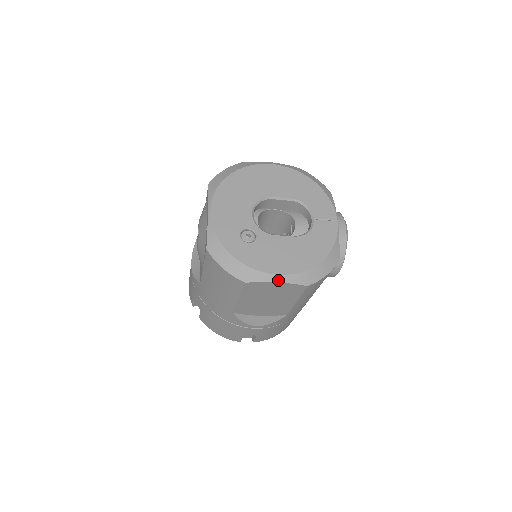
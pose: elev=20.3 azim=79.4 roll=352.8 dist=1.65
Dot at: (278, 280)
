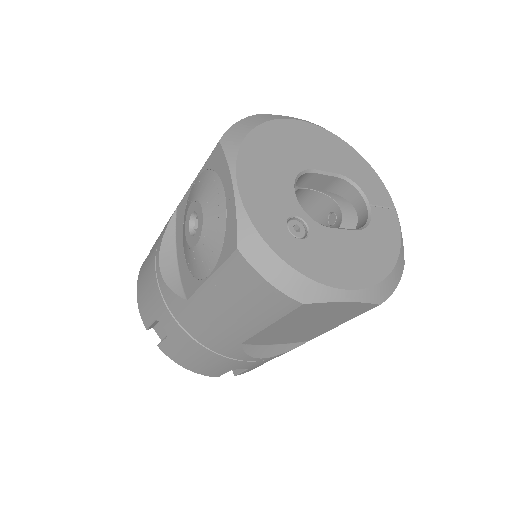
Dot at: (349, 298)
